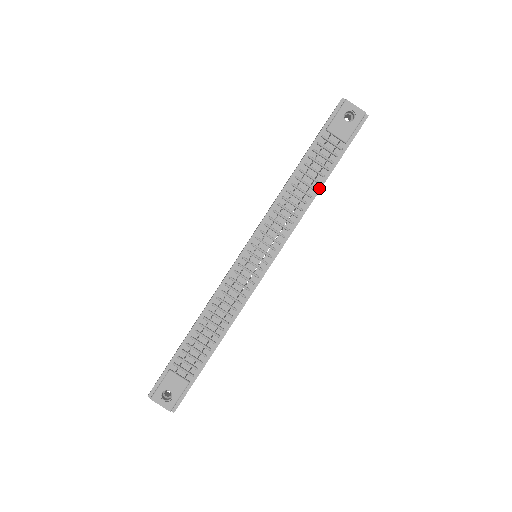
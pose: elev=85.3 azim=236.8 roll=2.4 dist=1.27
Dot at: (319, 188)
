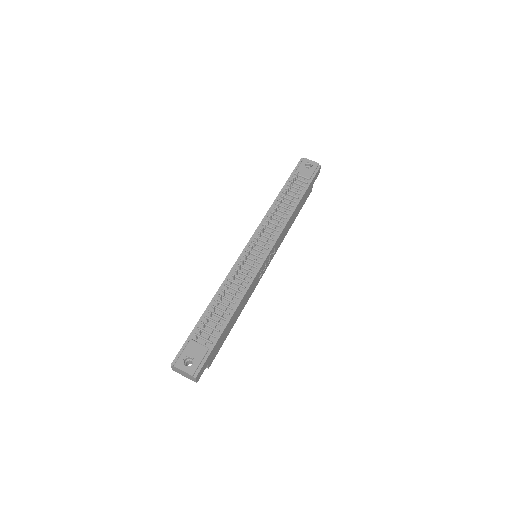
Dot at: (296, 205)
